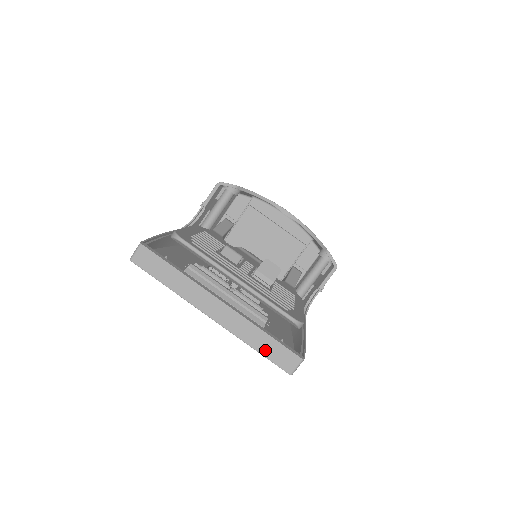
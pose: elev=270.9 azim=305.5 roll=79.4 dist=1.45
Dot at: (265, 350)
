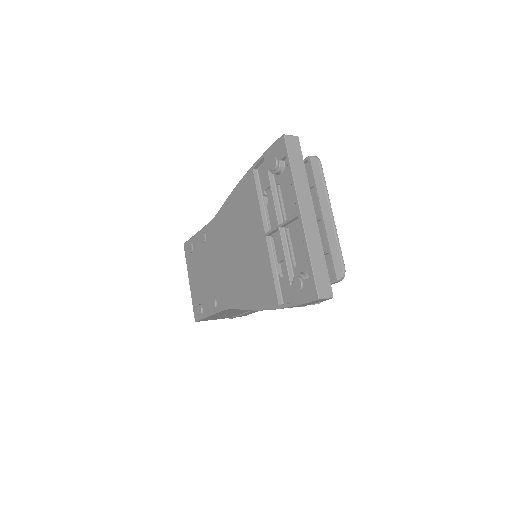
Dot at: (316, 266)
